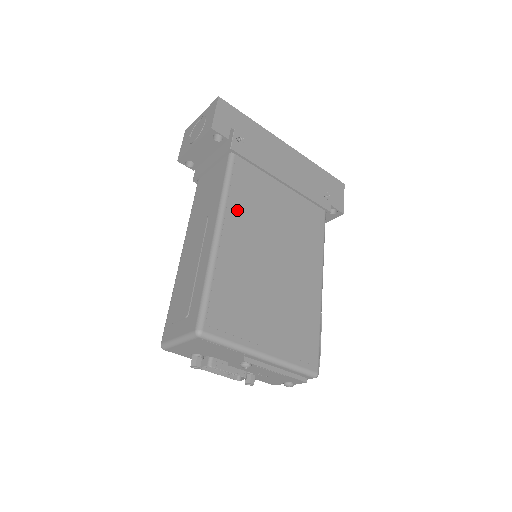
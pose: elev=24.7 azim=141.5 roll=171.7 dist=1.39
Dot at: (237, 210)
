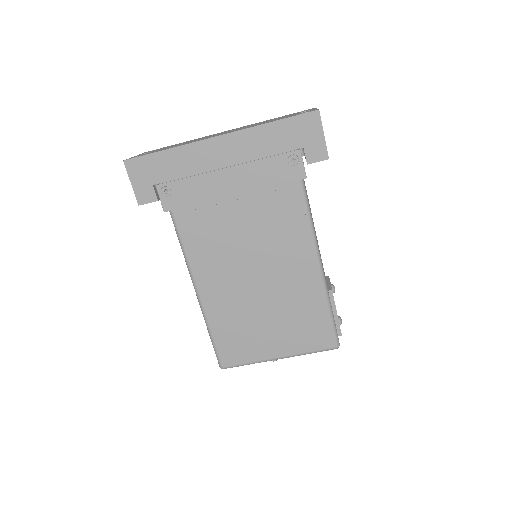
Dot at: (202, 264)
